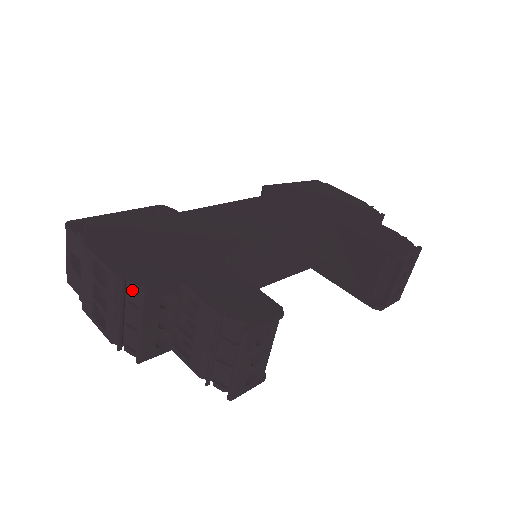
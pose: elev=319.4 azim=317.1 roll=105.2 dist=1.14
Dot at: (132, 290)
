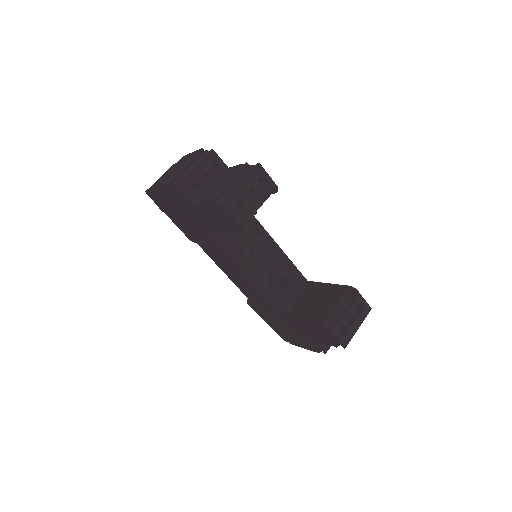
Dot at: (202, 157)
